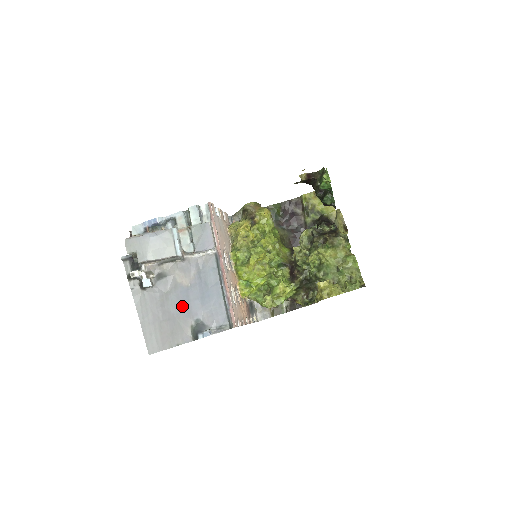
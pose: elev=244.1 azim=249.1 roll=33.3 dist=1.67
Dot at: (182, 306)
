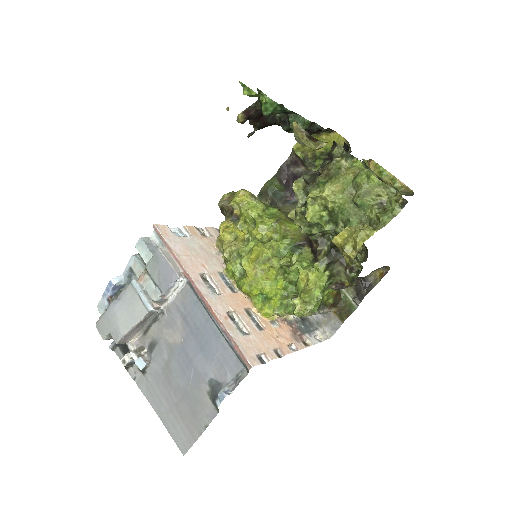
Dot at: (187, 372)
